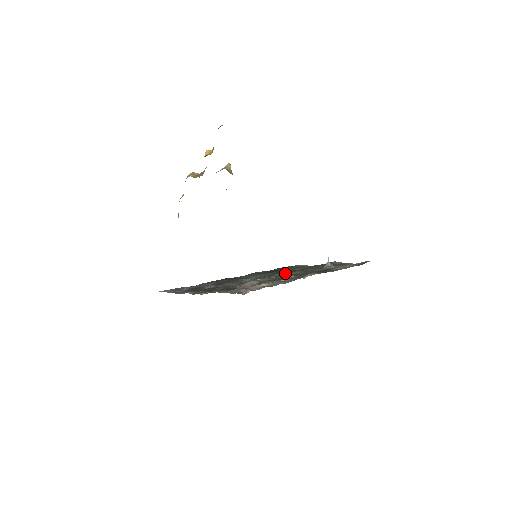
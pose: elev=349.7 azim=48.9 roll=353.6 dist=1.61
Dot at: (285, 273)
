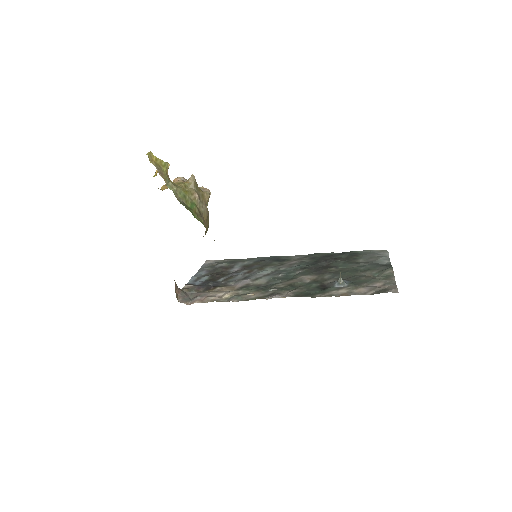
Dot at: (301, 275)
